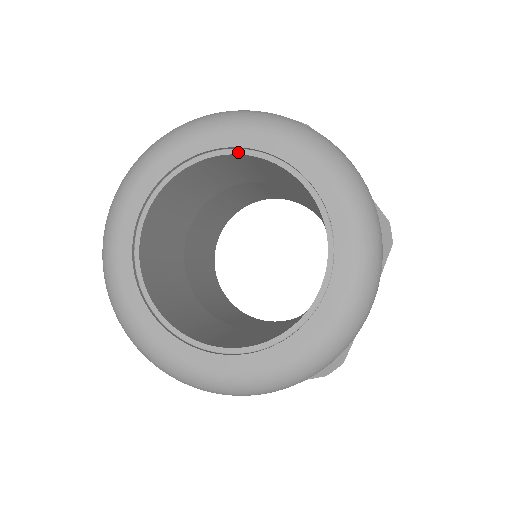
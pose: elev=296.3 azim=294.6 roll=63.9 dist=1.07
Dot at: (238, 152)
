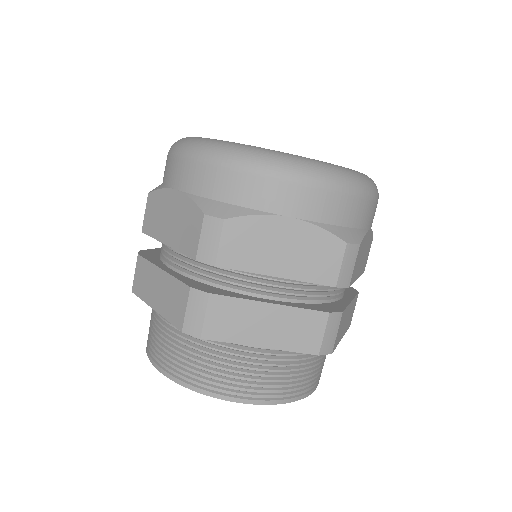
Dot at: occluded
